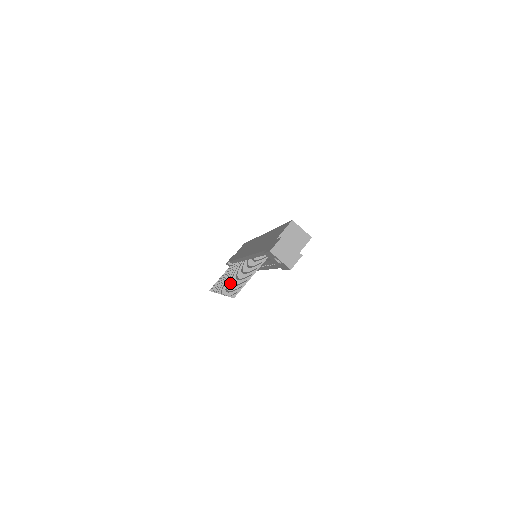
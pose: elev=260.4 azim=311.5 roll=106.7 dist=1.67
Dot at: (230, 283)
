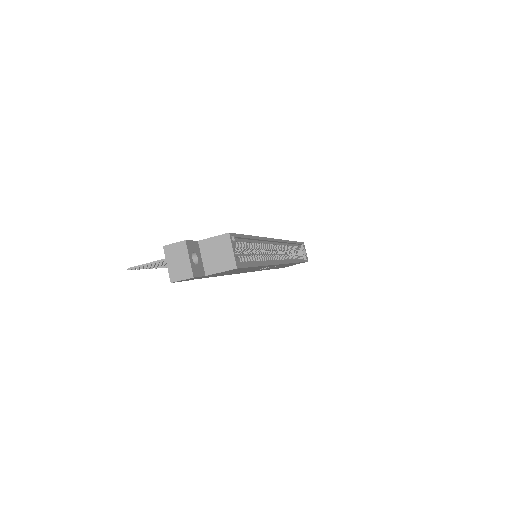
Dot at: occluded
